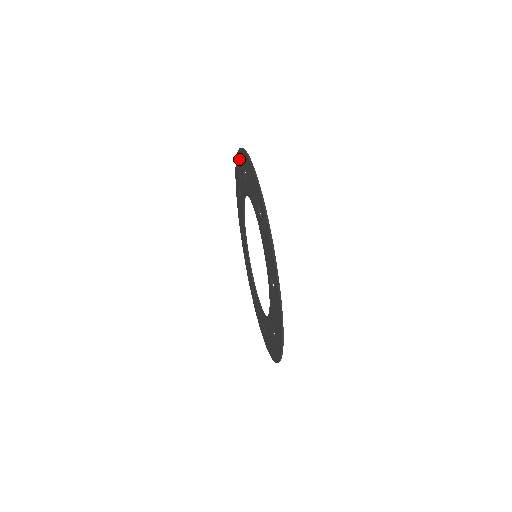
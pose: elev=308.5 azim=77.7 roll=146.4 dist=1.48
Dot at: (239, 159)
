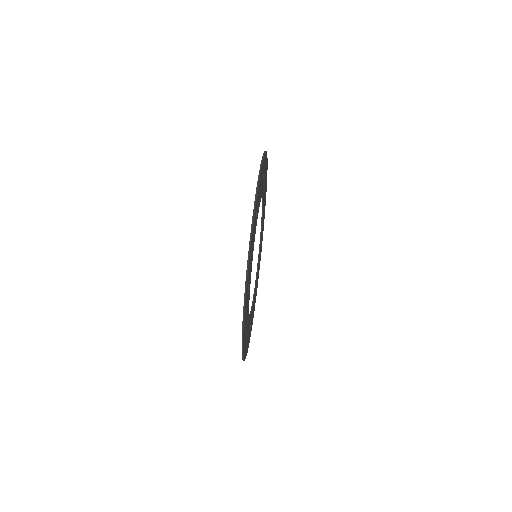
Dot at: occluded
